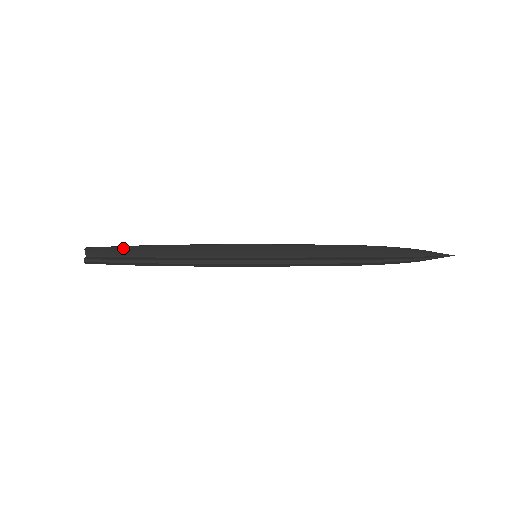
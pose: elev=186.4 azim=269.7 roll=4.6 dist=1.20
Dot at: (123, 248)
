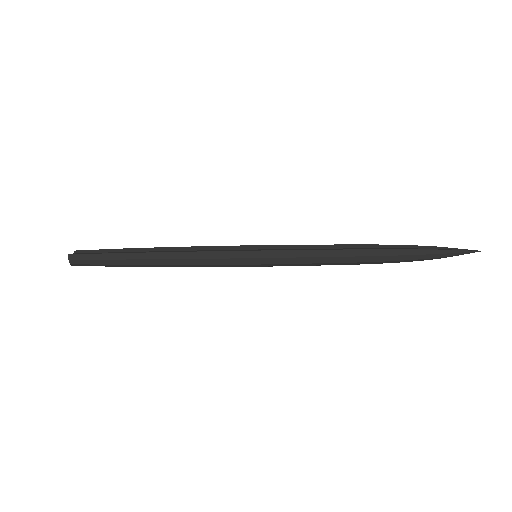
Dot at: (115, 249)
